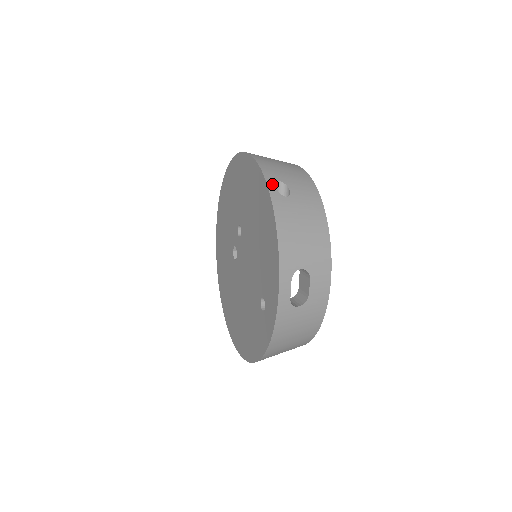
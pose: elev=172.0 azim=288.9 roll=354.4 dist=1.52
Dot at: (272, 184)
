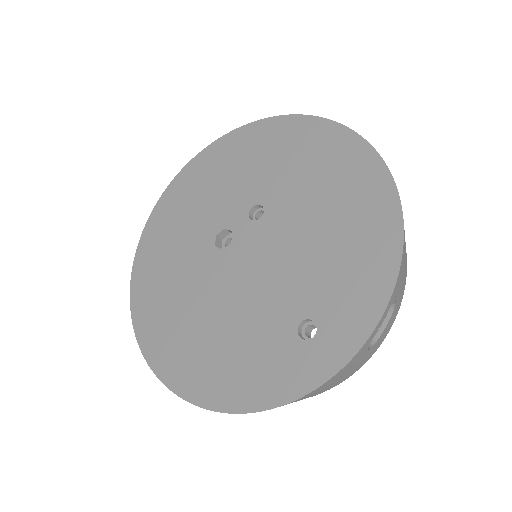
Dot at: occluded
